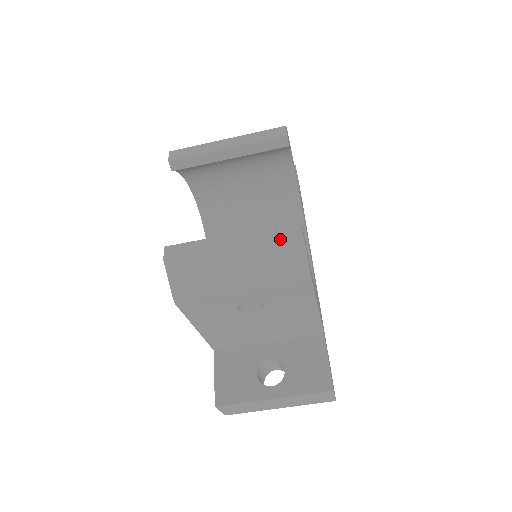
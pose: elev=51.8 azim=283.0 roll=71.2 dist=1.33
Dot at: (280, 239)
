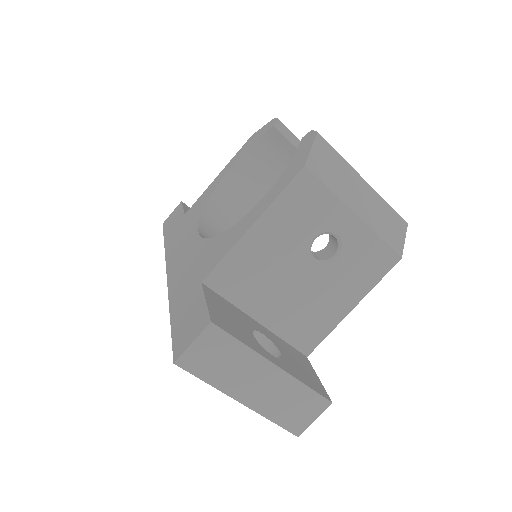
Dot at: (395, 211)
